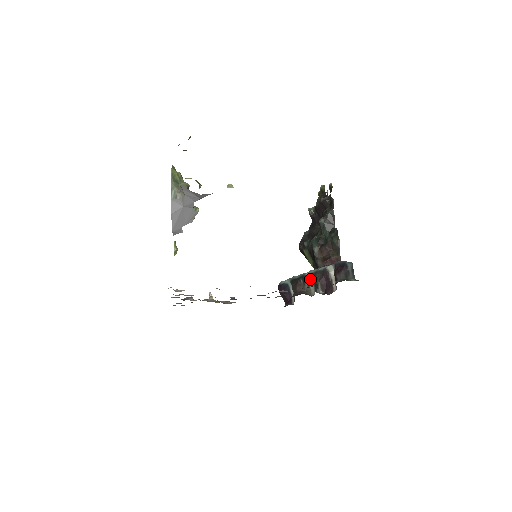
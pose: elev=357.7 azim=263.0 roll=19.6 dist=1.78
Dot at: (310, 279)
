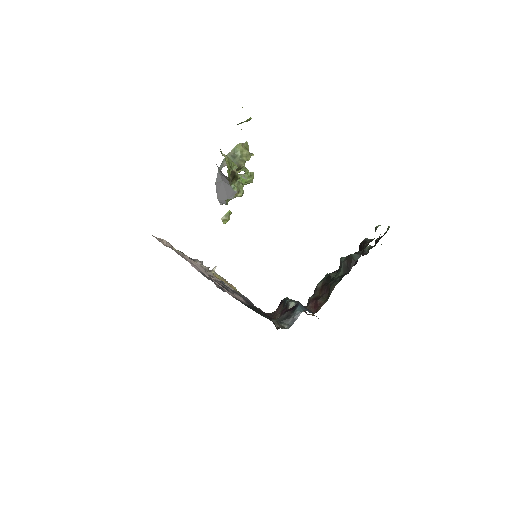
Dot at: occluded
